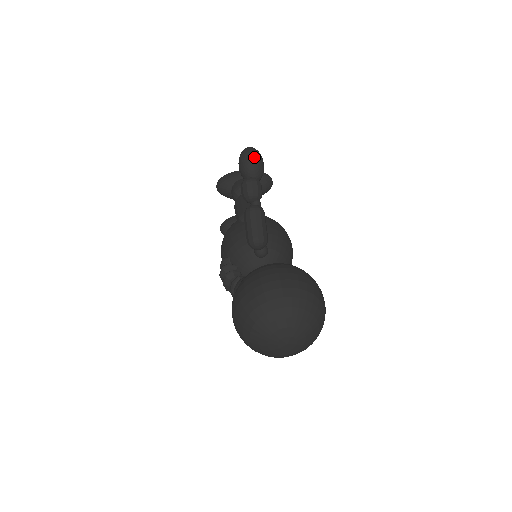
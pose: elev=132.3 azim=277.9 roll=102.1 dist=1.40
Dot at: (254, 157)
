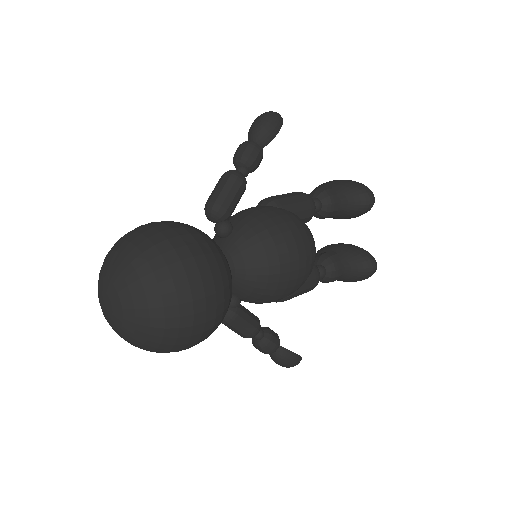
Dot at: (261, 117)
